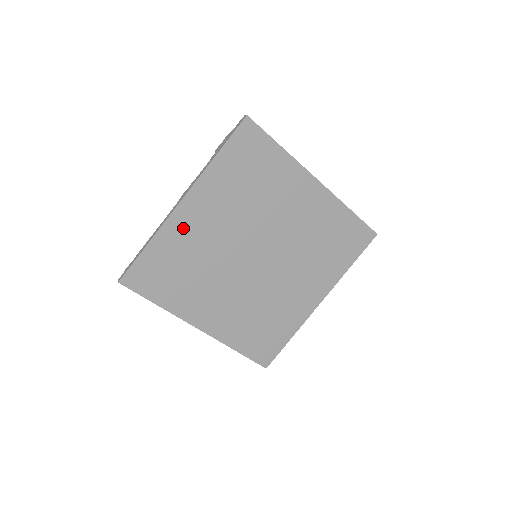
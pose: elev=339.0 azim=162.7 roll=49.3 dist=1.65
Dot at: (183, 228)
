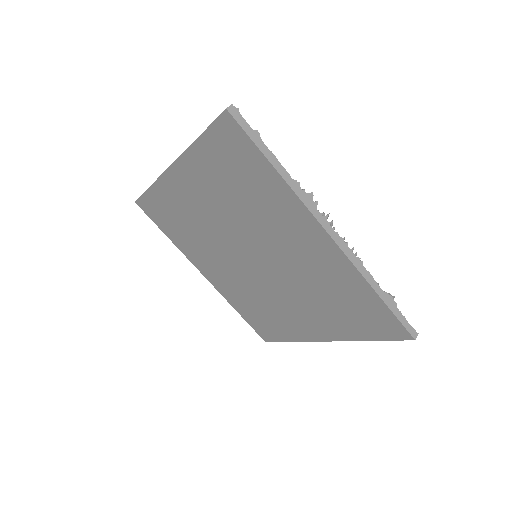
Dot at: (176, 192)
